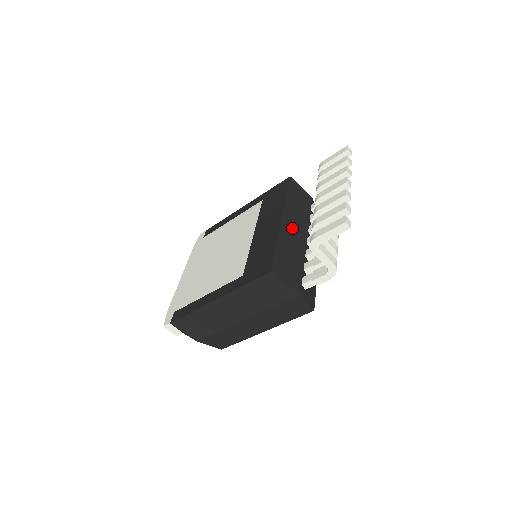
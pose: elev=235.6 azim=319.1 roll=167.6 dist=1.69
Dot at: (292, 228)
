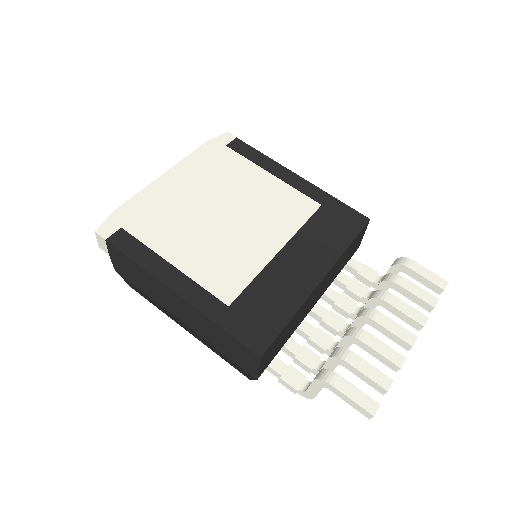
Dot at: (318, 292)
